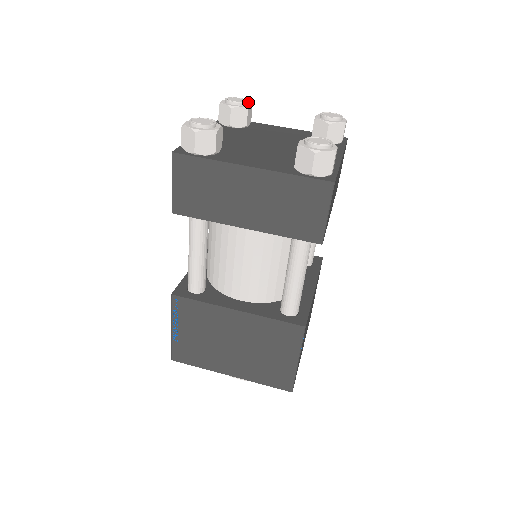
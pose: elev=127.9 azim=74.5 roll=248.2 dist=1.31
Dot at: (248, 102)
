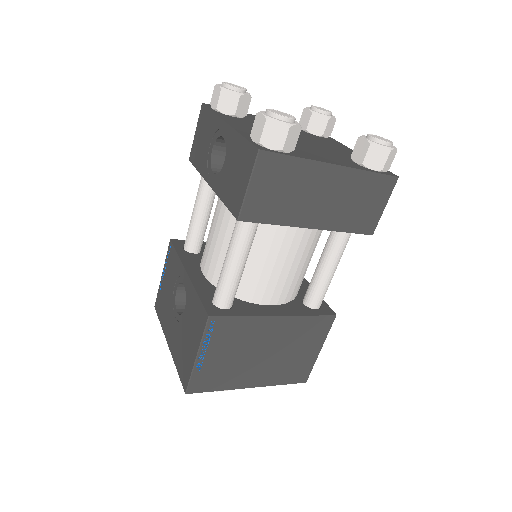
Dot at: occluded
